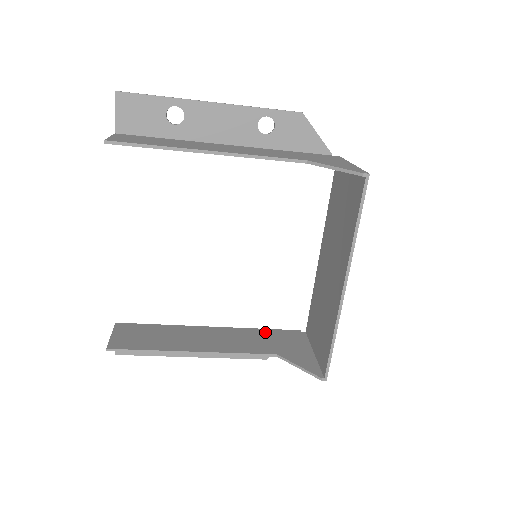
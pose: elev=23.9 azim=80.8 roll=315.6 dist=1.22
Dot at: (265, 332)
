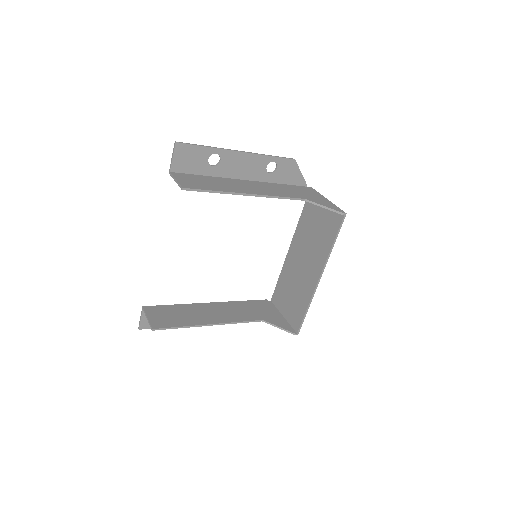
Dot at: (247, 303)
